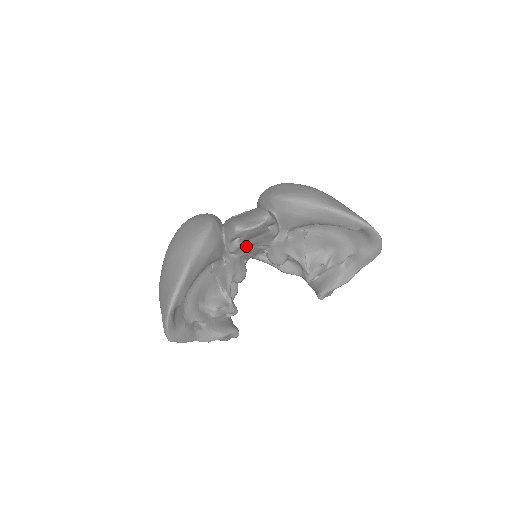
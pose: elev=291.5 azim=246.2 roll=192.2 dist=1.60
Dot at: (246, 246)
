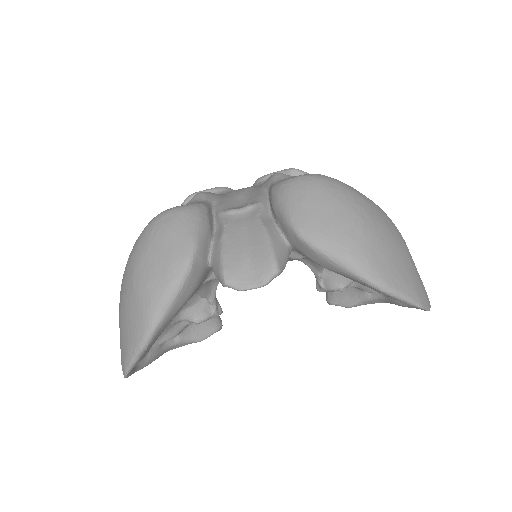
Dot at: occluded
